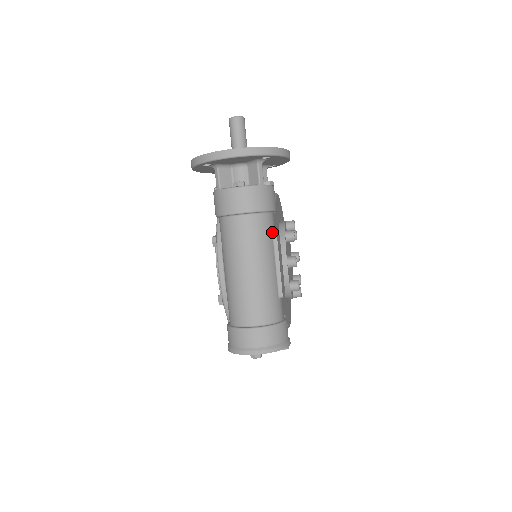
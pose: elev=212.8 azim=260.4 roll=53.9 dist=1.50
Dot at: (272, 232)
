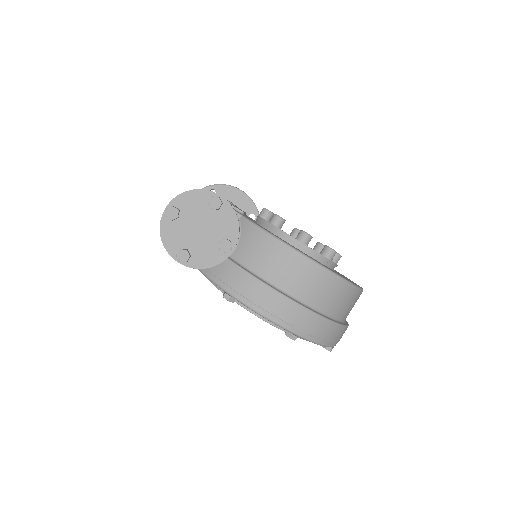
Dot at: occluded
